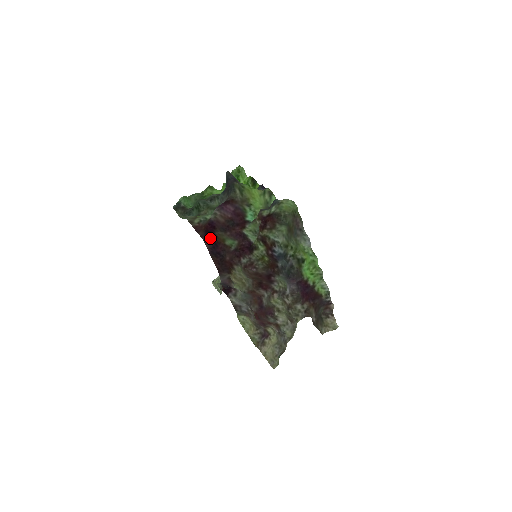
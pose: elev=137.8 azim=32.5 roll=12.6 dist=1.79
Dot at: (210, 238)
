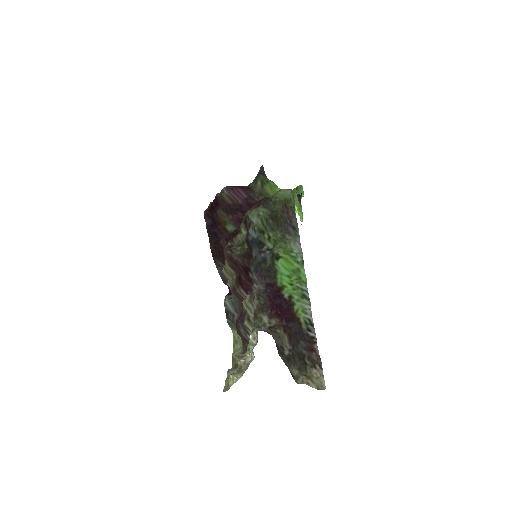
Dot at: (211, 214)
